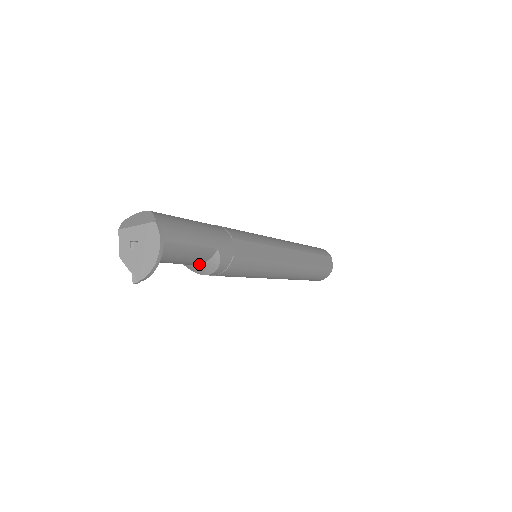
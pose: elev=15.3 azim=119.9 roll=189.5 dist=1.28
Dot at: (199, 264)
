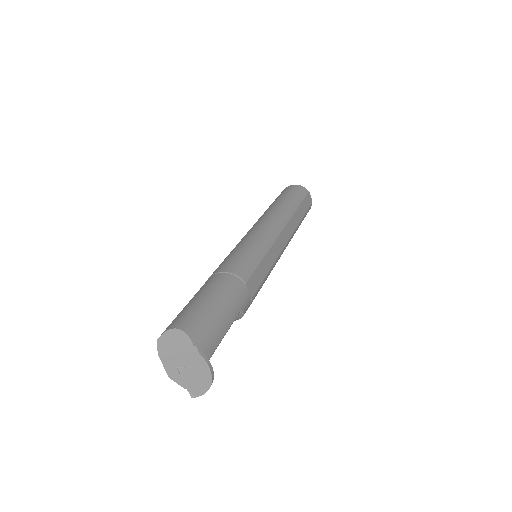
Dot at: occluded
